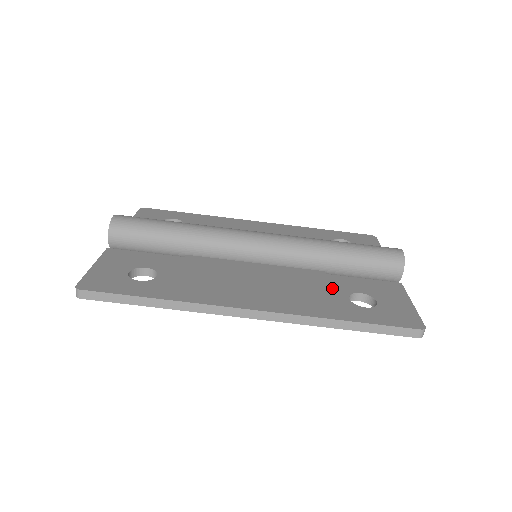
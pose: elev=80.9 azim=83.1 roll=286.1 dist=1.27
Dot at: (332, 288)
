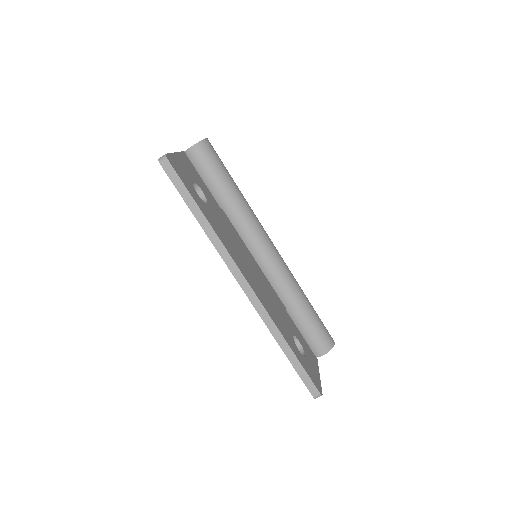
Dot at: (287, 321)
